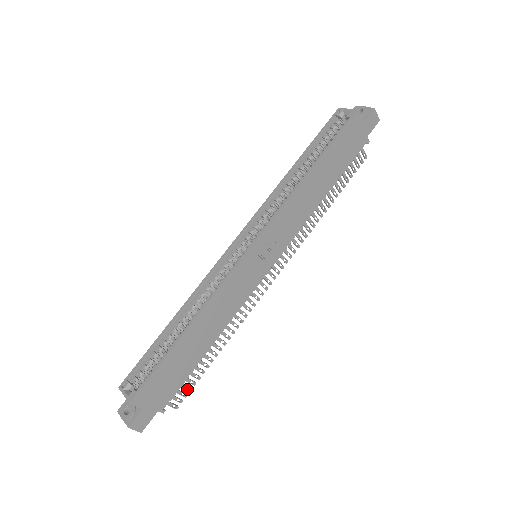
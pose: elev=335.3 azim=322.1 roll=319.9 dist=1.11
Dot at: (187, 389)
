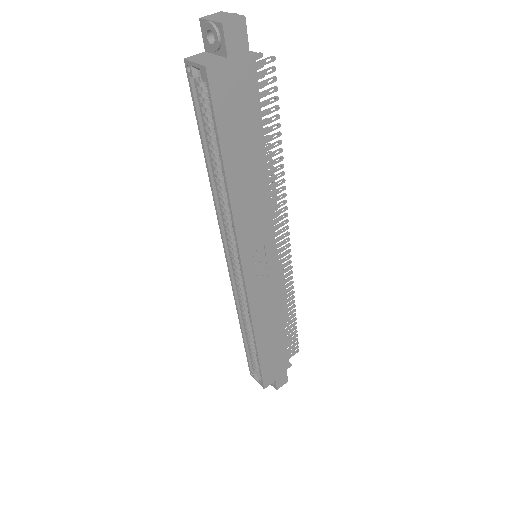
Dot at: (294, 341)
